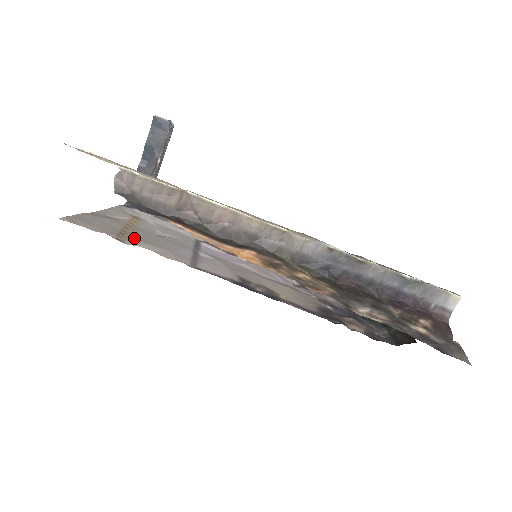
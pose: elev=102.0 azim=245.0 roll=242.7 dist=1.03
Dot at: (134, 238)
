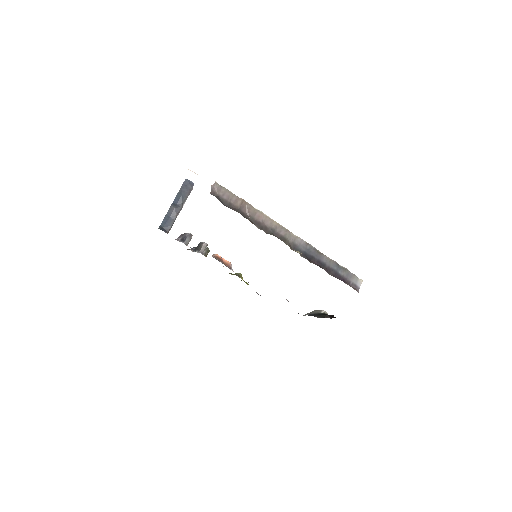
Dot at: occluded
